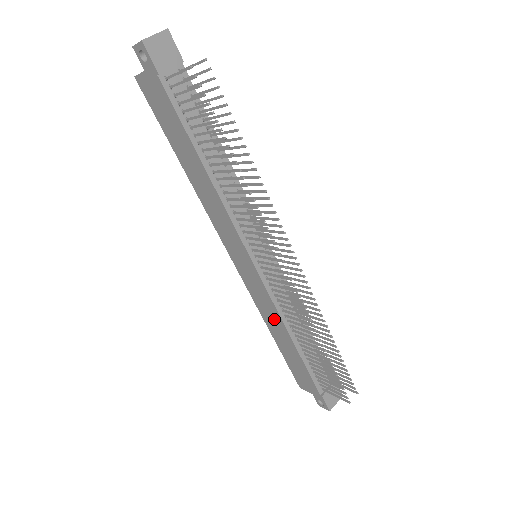
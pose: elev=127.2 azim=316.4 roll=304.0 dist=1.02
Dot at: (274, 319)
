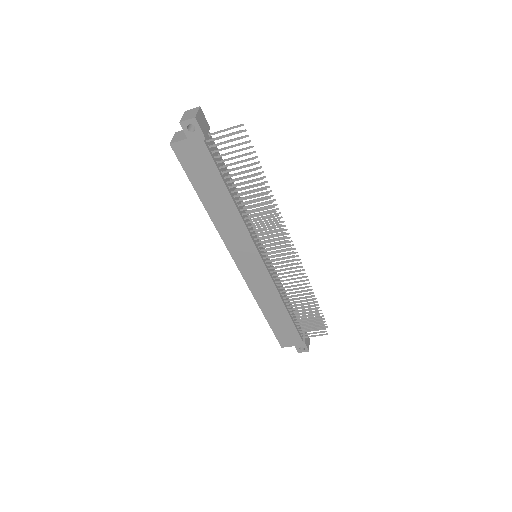
Dot at: (271, 299)
